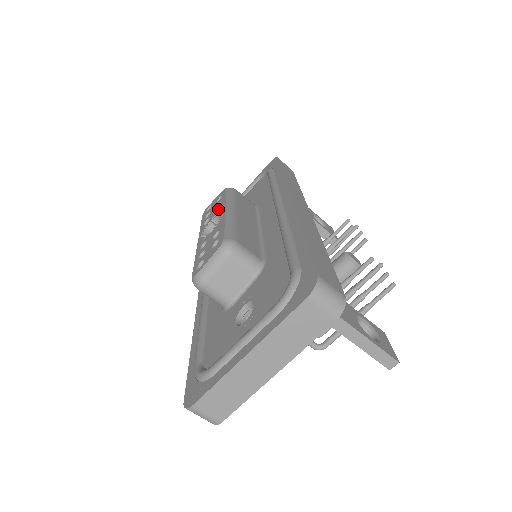
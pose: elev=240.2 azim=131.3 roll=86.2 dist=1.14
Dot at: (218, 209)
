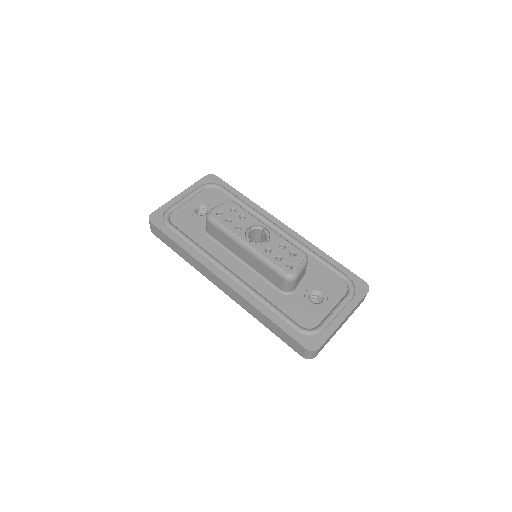
Dot at: (249, 221)
